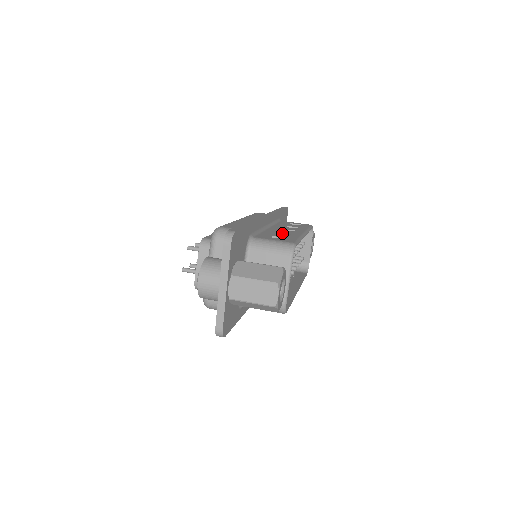
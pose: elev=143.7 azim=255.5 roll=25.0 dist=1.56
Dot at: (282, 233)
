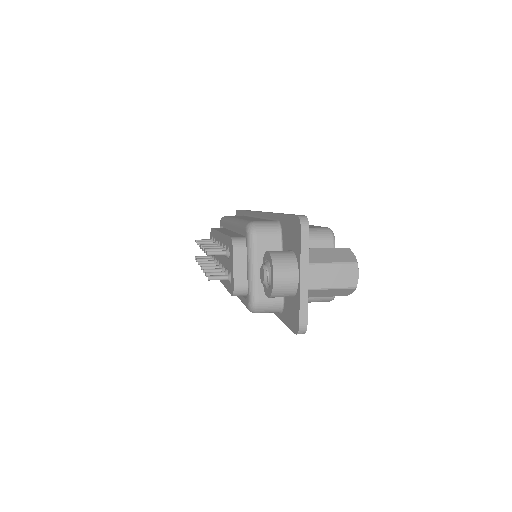
Dot at: occluded
